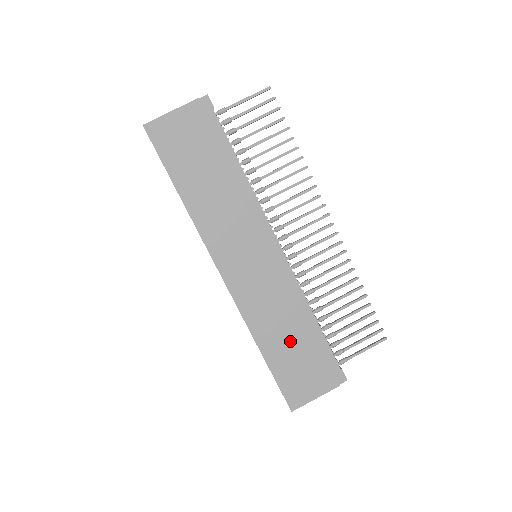
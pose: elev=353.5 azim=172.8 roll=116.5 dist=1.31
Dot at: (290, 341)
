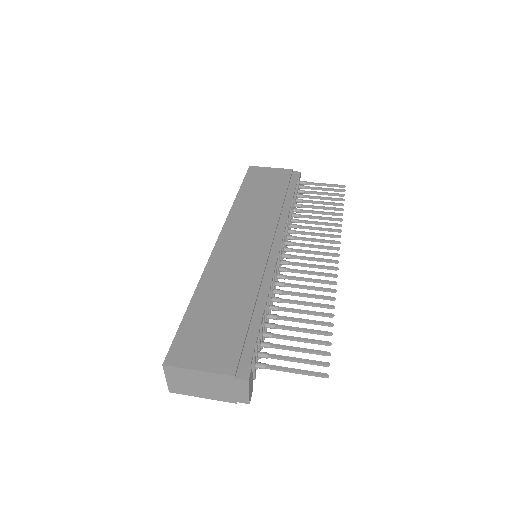
Dot at: (225, 306)
